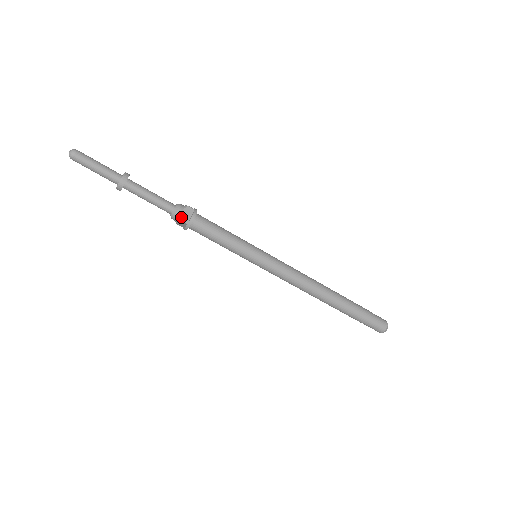
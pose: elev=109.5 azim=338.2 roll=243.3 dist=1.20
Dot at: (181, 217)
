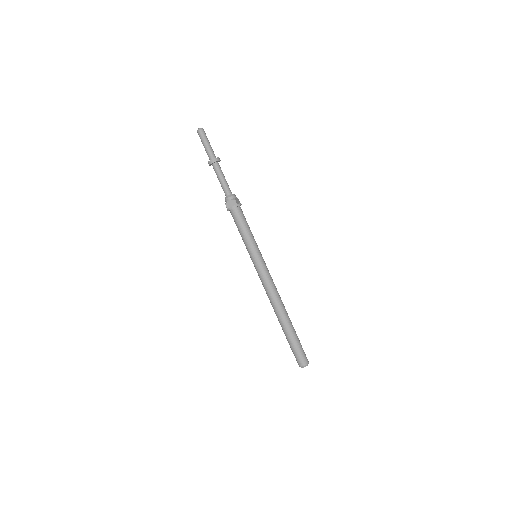
Dot at: (235, 199)
